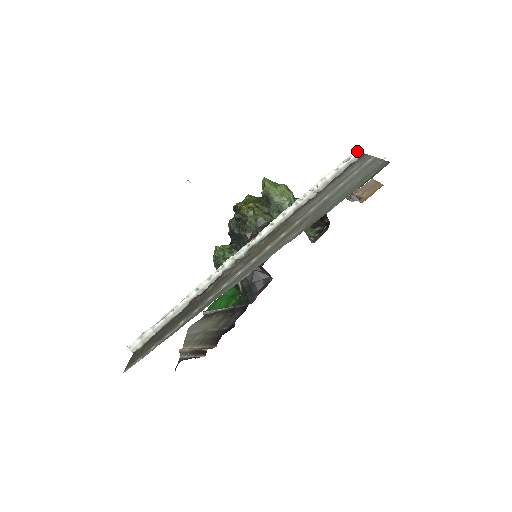
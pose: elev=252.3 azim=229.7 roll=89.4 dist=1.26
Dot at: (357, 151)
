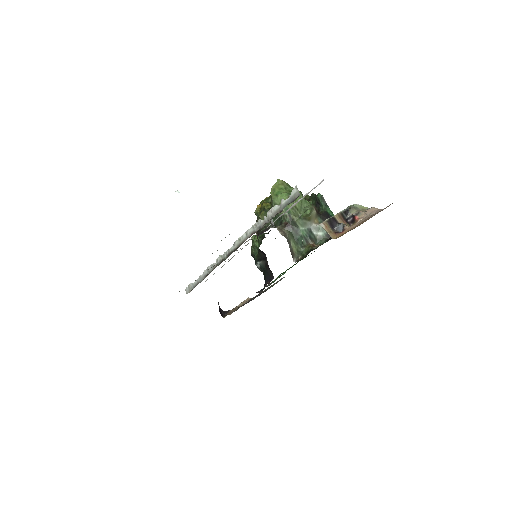
Dot at: (294, 190)
